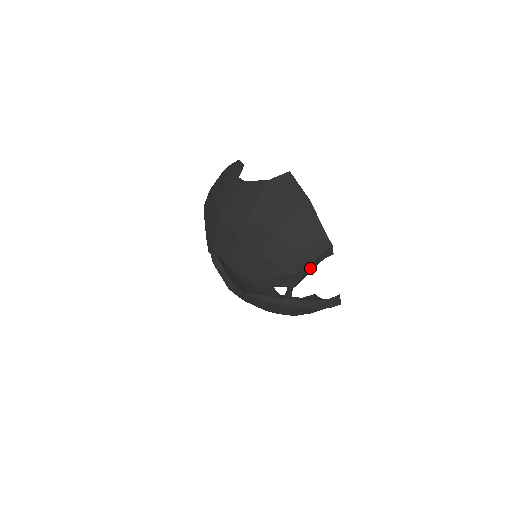
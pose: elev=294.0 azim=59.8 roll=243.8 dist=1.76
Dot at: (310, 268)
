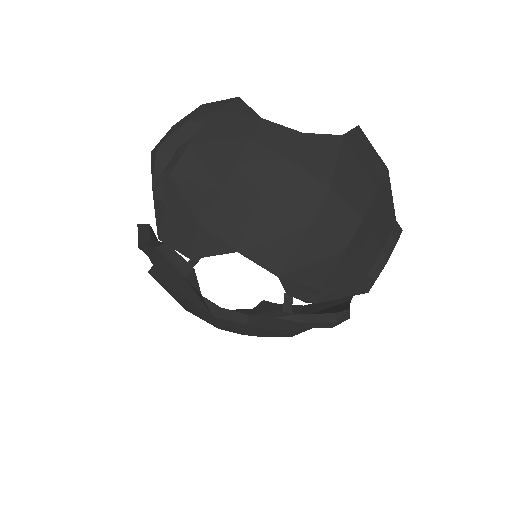
Dot at: occluded
